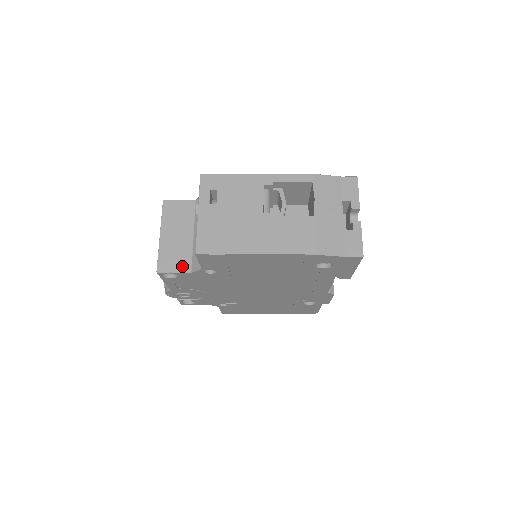
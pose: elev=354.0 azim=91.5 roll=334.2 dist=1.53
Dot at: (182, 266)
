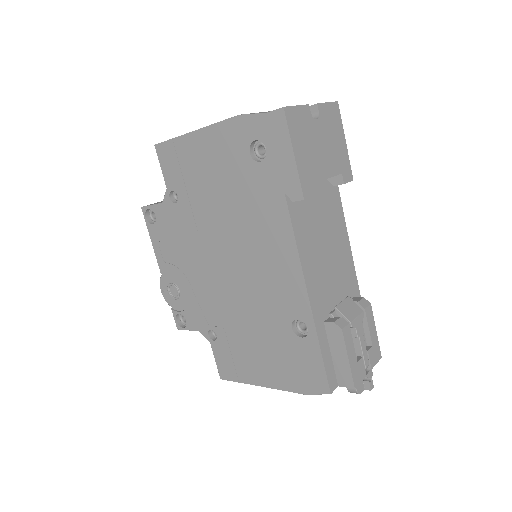
Dot at: (161, 202)
